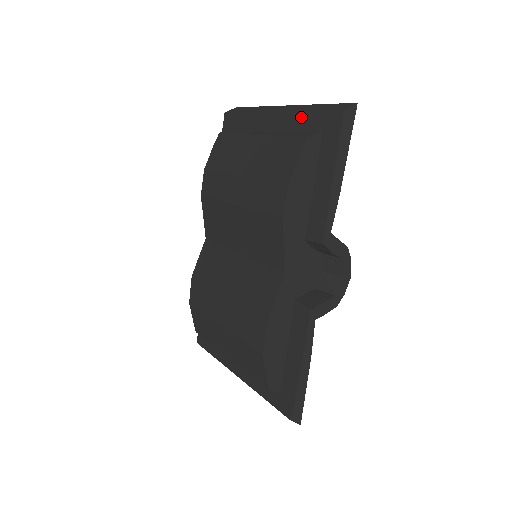
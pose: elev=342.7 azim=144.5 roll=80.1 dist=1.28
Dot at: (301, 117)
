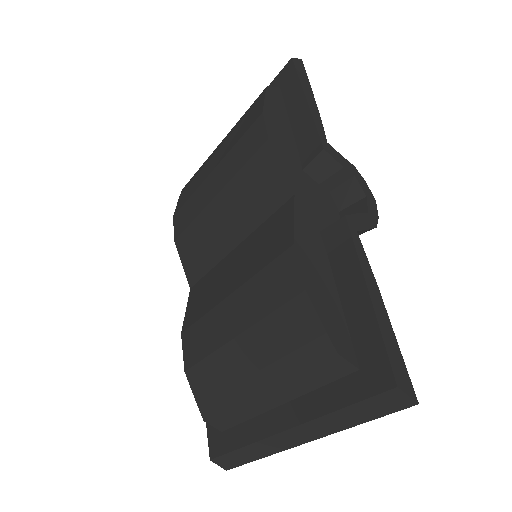
Dot at: occluded
